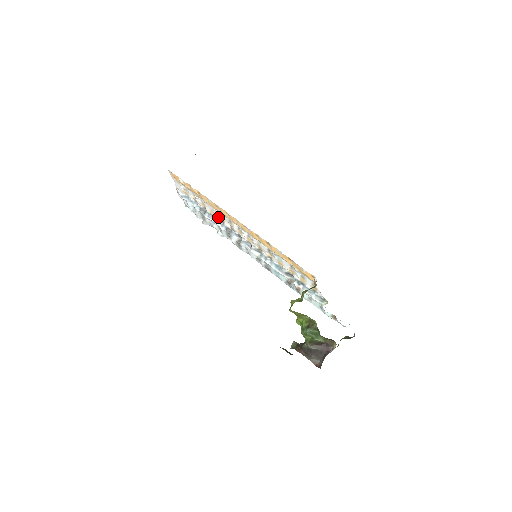
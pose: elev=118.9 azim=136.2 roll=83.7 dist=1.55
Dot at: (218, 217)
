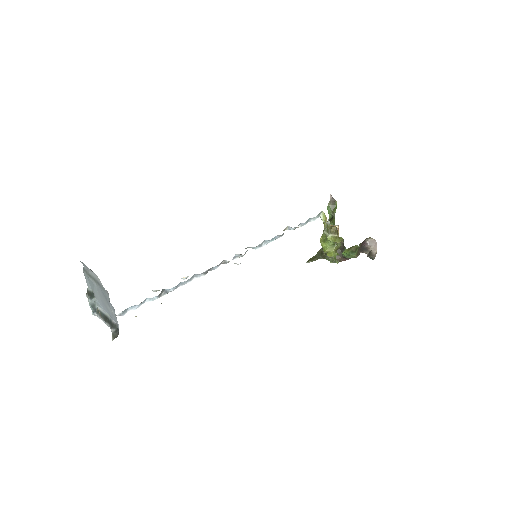
Dot at: occluded
